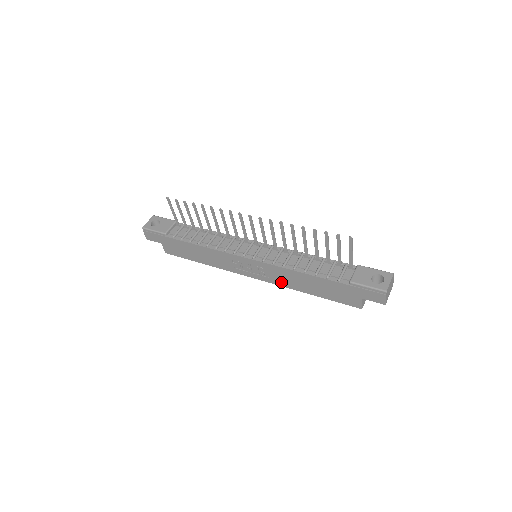
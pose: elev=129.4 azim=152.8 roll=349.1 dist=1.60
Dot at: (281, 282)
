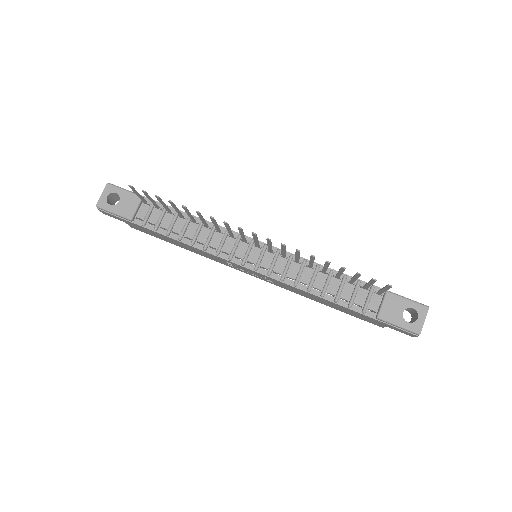
Dot at: (288, 289)
